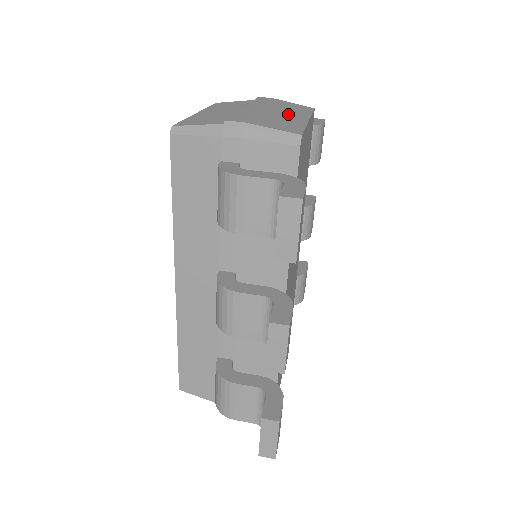
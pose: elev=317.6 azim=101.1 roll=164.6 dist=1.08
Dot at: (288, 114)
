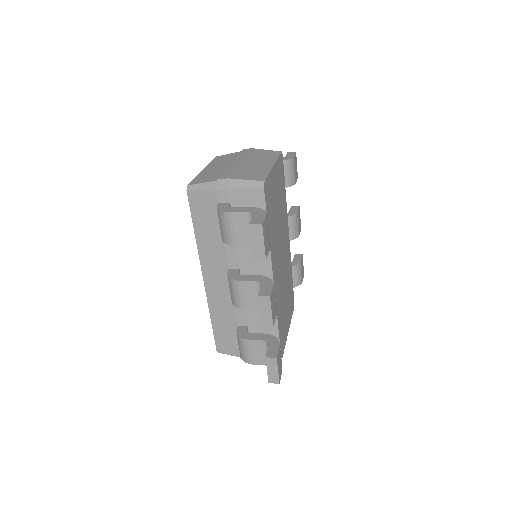
Dot at: (260, 163)
